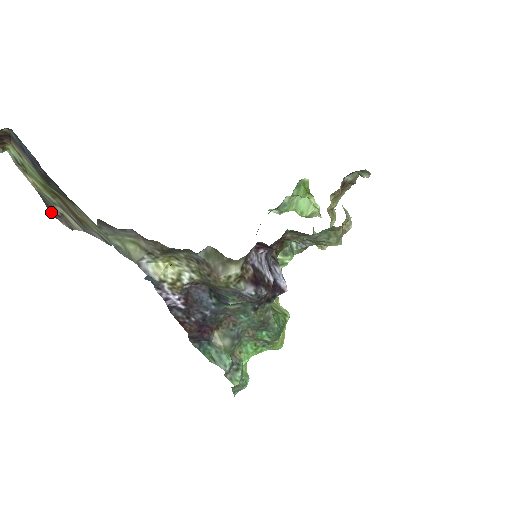
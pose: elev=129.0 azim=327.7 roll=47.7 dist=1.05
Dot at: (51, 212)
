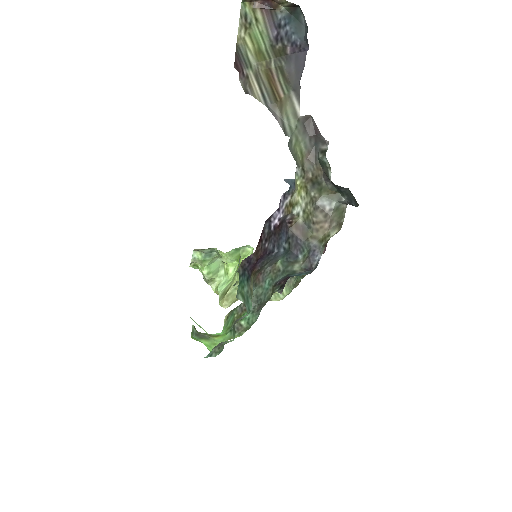
Dot at: (237, 64)
